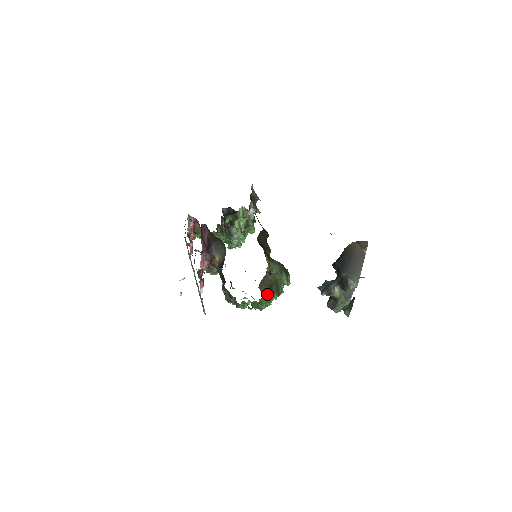
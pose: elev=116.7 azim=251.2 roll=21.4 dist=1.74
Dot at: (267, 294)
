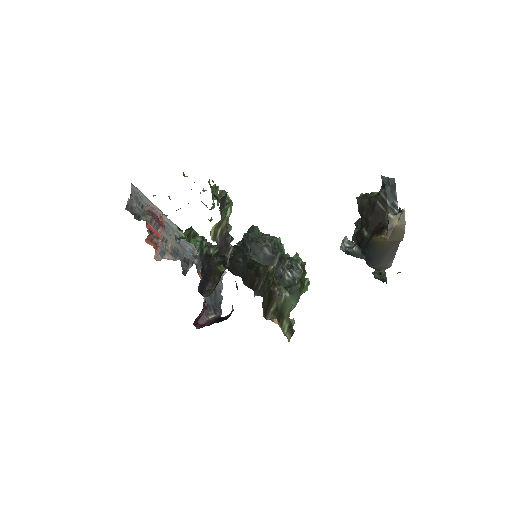
Dot at: occluded
